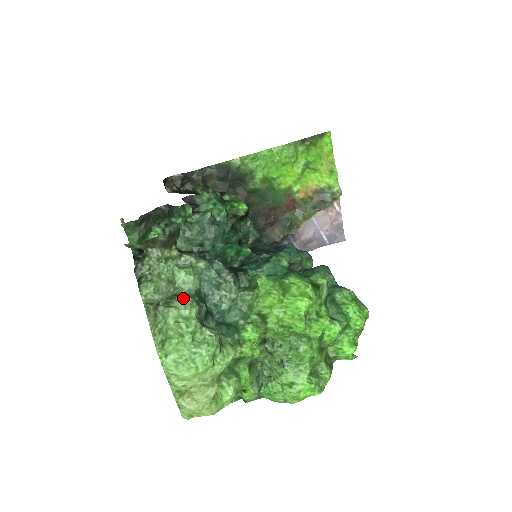
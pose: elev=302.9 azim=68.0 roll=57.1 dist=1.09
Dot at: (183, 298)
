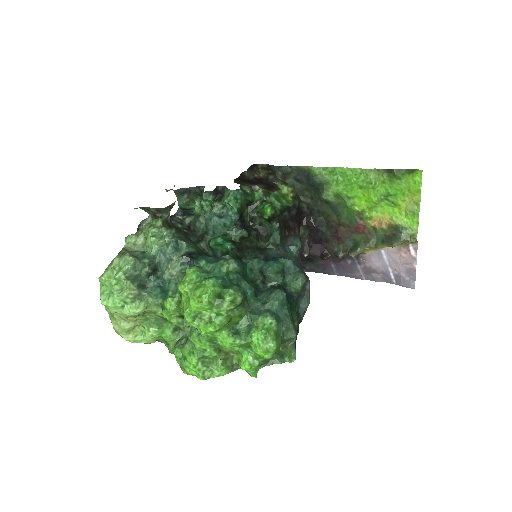
Dot at: (128, 255)
